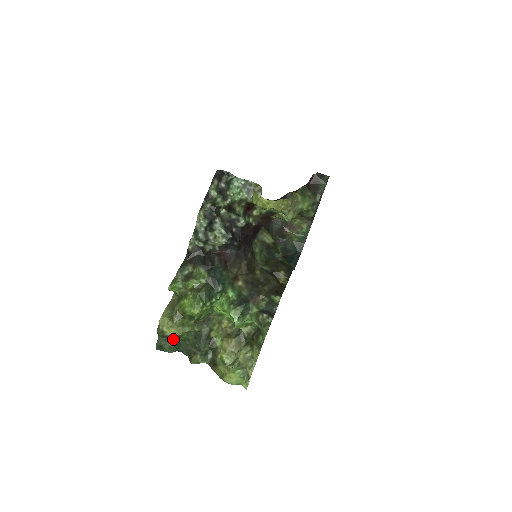
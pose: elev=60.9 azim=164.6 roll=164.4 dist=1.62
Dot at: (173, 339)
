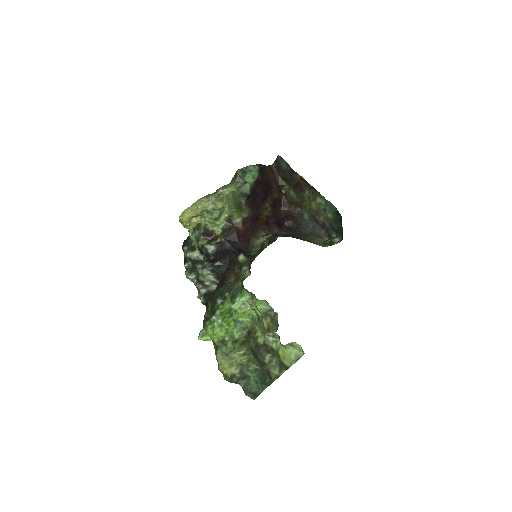
Dot at: (252, 378)
